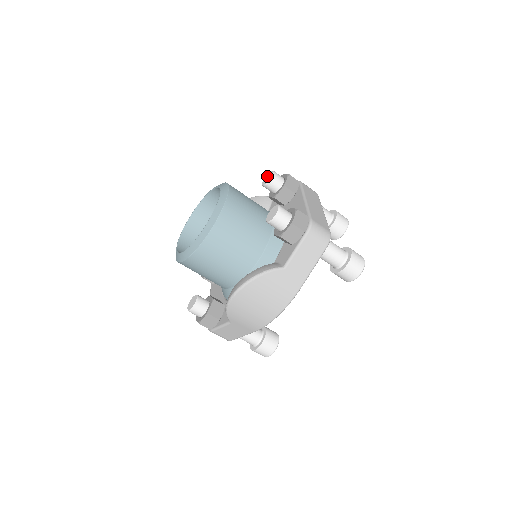
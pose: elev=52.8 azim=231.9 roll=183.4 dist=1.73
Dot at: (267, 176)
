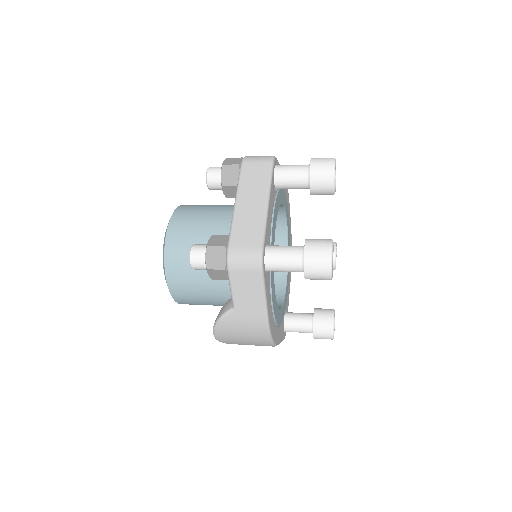
Dot at: occluded
